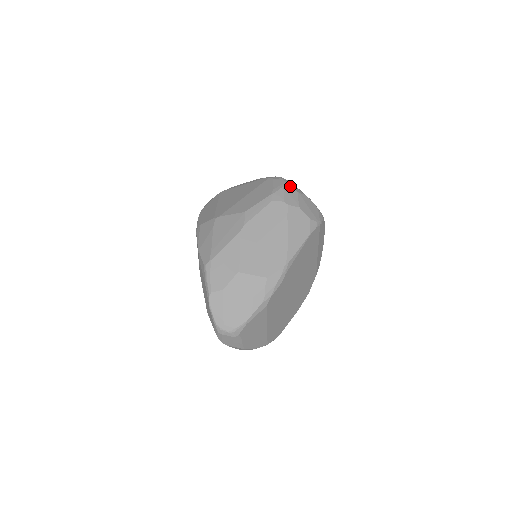
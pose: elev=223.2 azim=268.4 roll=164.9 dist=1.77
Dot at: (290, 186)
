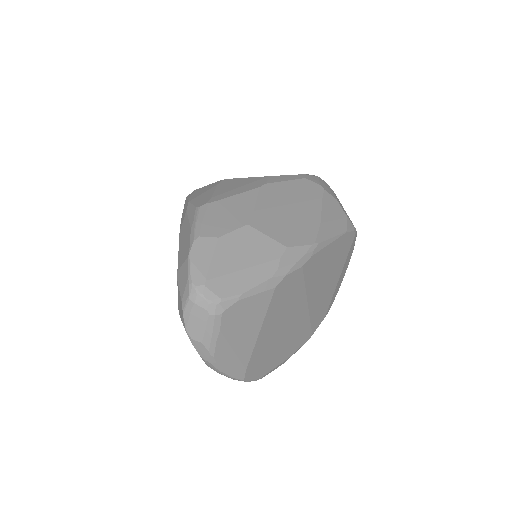
Dot at: (325, 182)
